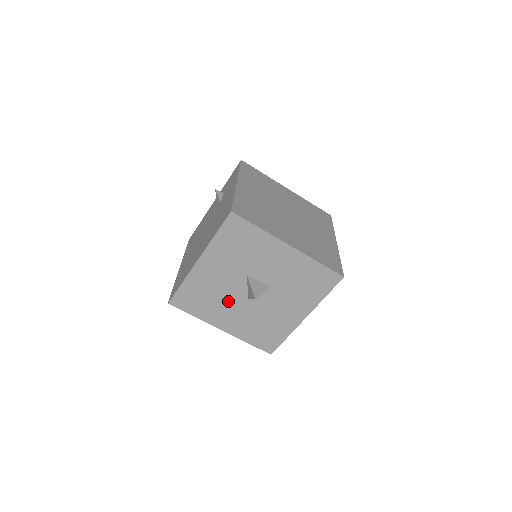
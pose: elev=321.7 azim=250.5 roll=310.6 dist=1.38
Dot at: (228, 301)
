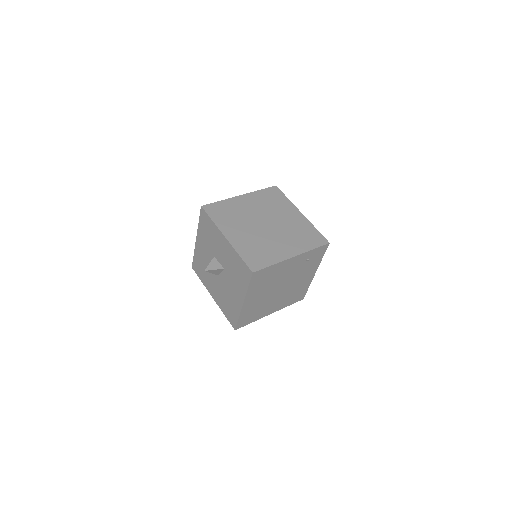
Dot at: (211, 274)
